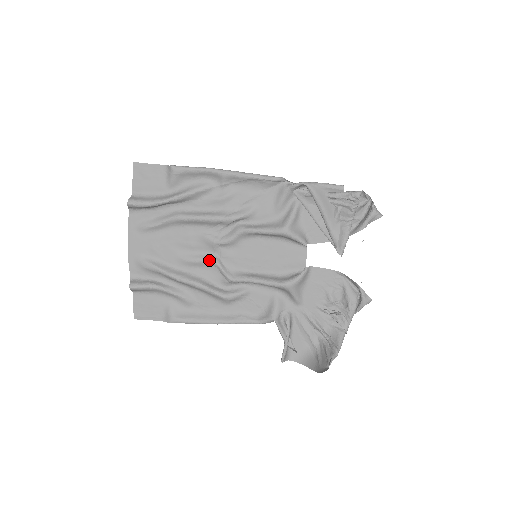
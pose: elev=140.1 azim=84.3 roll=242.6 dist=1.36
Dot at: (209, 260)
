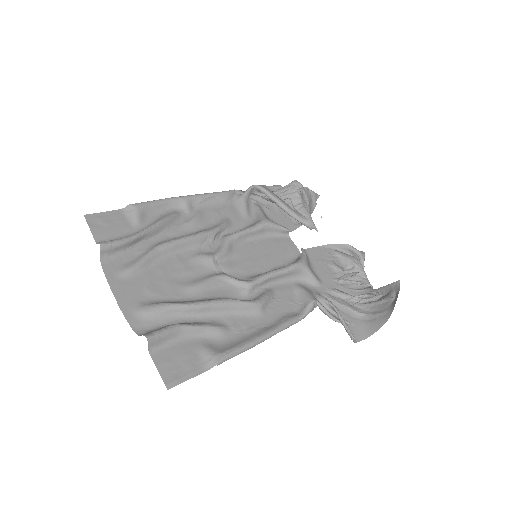
Dot at: (217, 276)
